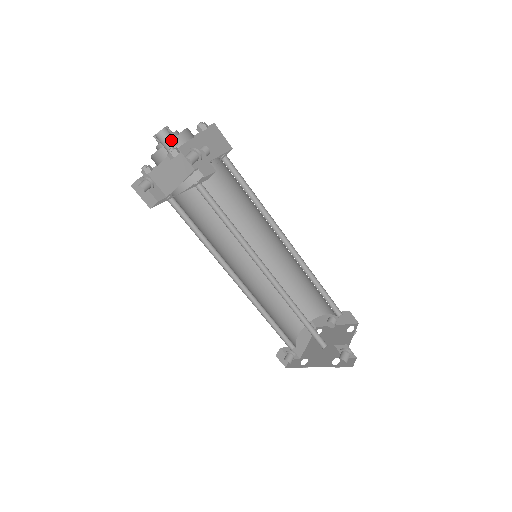
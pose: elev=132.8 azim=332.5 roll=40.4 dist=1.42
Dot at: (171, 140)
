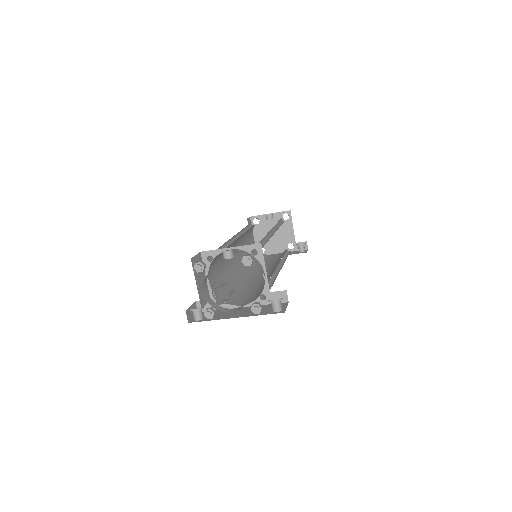
Dot at: (232, 291)
